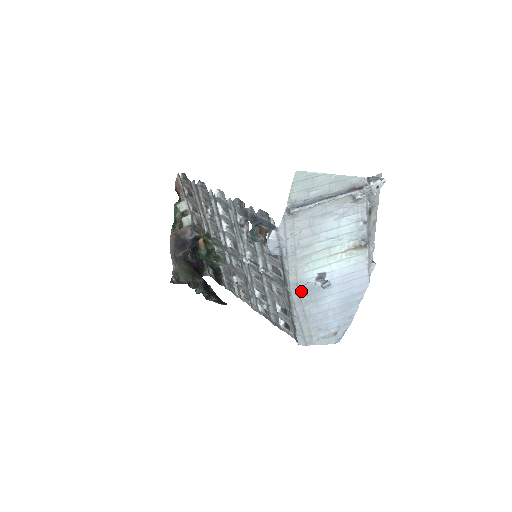
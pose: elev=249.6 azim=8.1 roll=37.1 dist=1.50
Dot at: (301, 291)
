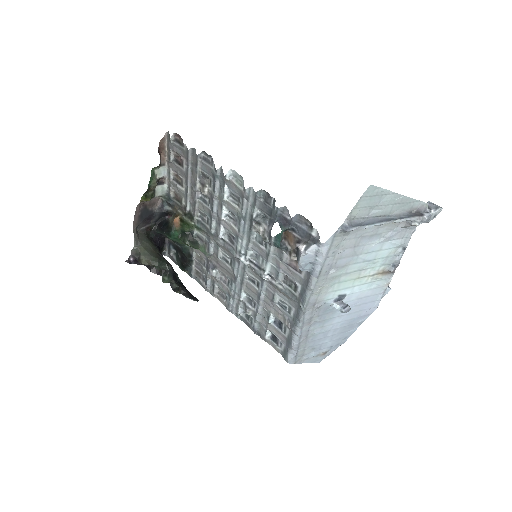
Dot at: (315, 311)
